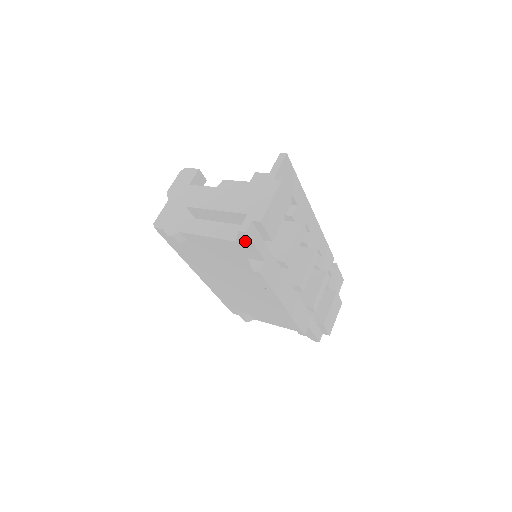
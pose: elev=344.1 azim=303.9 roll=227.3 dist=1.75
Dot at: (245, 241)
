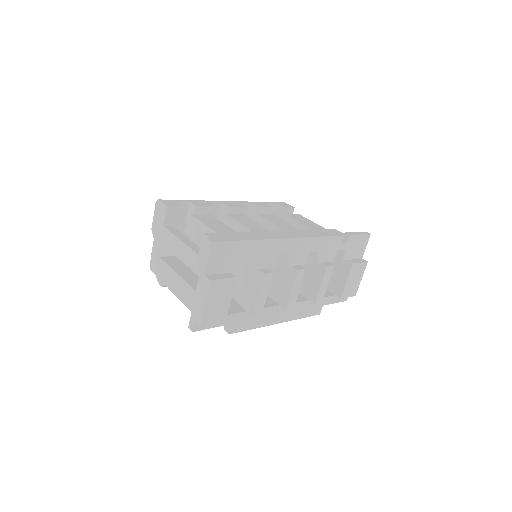
Dot at: occluded
